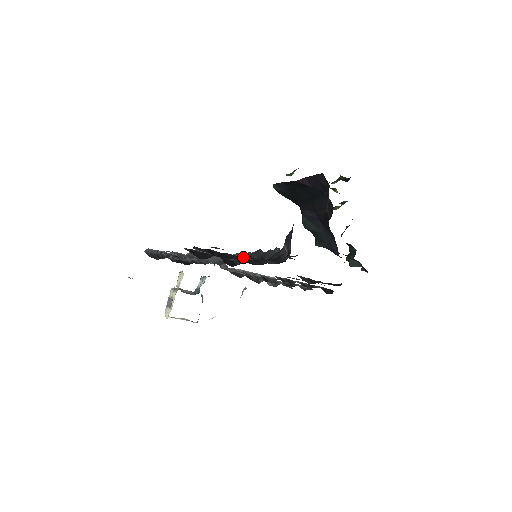
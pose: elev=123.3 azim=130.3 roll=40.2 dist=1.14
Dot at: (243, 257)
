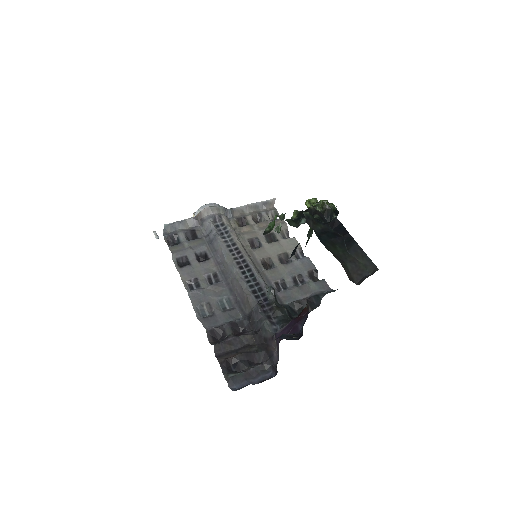
Dot at: (247, 303)
